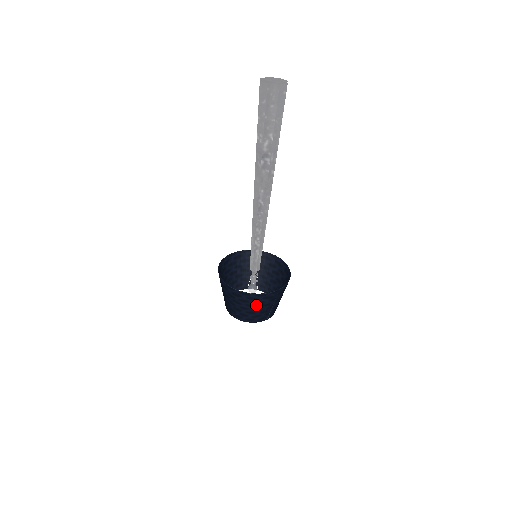
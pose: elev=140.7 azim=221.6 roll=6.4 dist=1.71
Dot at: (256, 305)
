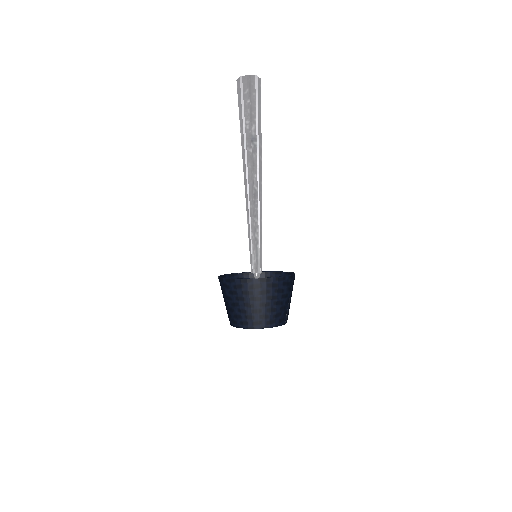
Dot at: (276, 296)
